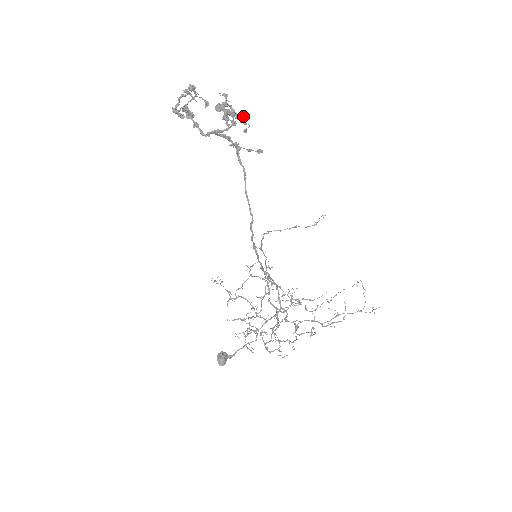
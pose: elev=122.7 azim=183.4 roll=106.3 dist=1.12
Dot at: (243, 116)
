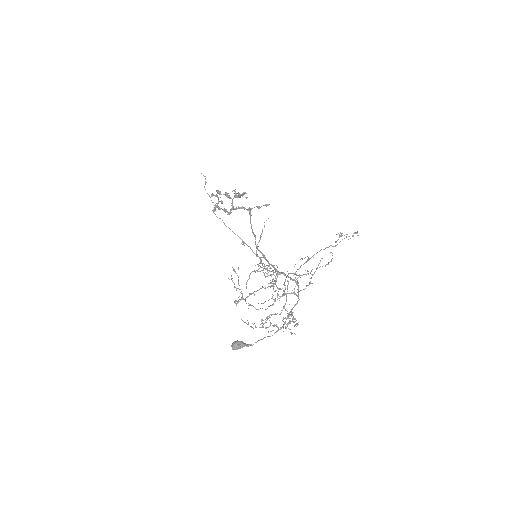
Dot at: (244, 192)
